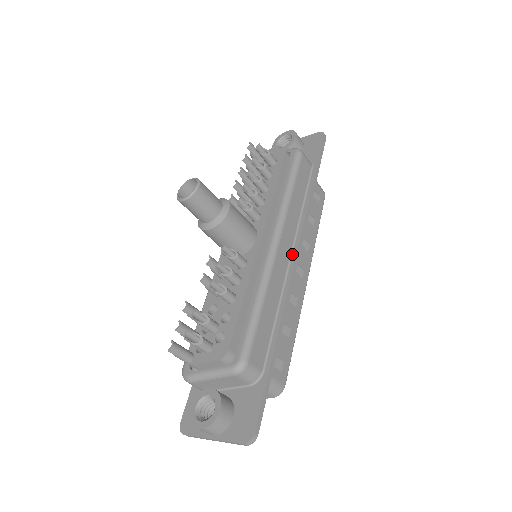
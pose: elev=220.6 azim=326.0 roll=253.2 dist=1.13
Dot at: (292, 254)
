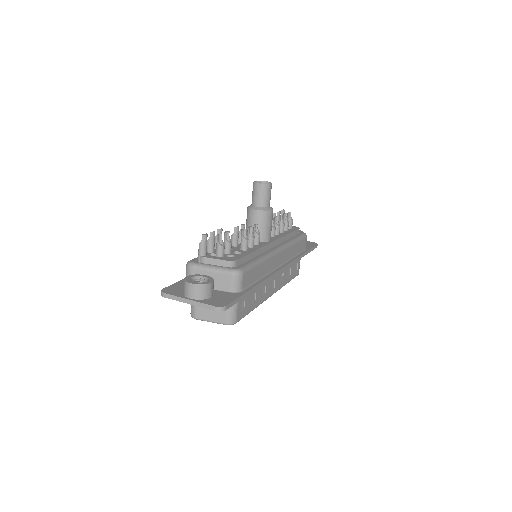
Dot at: (280, 266)
